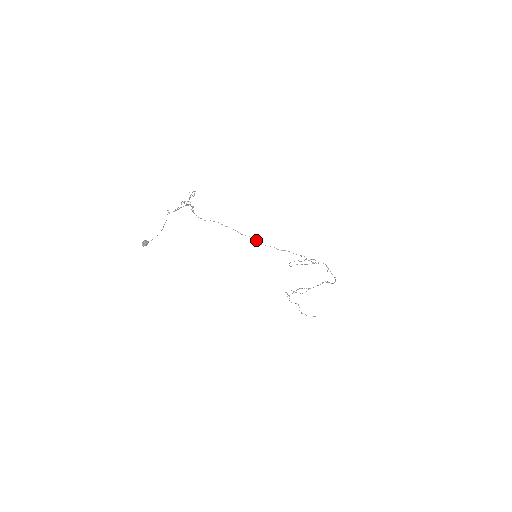
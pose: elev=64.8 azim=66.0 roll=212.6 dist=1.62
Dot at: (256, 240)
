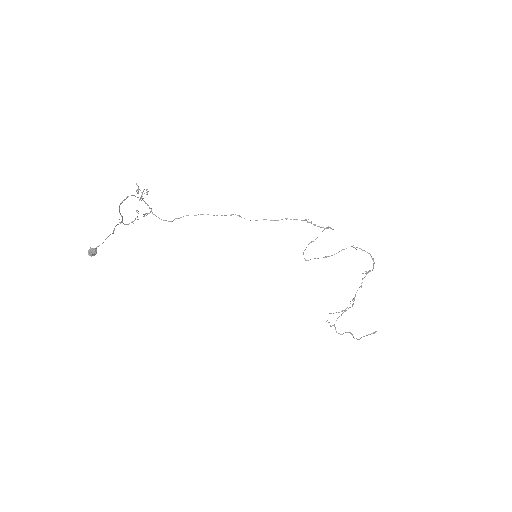
Dot at: occluded
